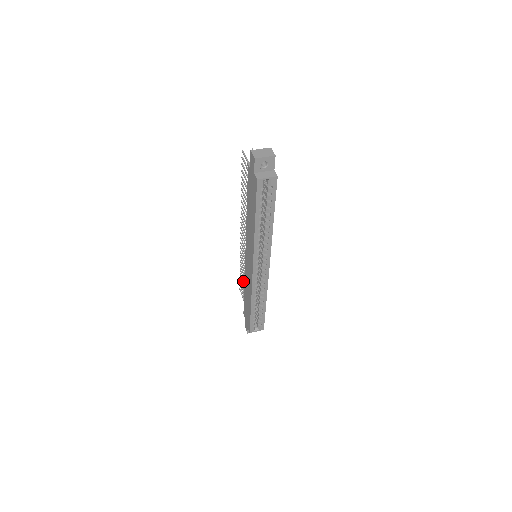
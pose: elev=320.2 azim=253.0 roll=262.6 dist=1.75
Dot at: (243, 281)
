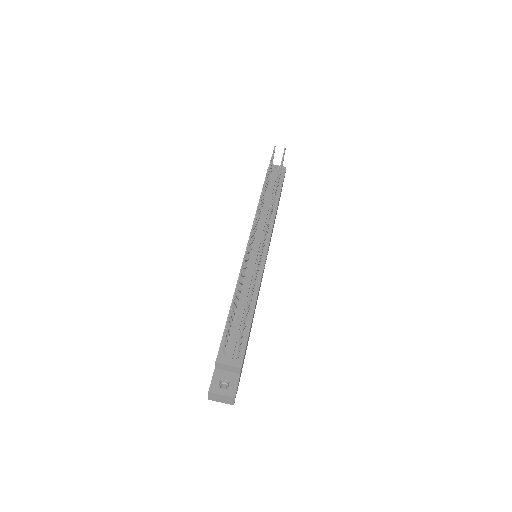
Dot at: occluded
